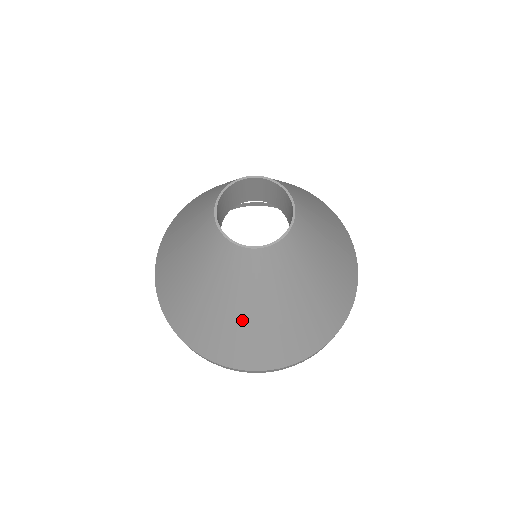
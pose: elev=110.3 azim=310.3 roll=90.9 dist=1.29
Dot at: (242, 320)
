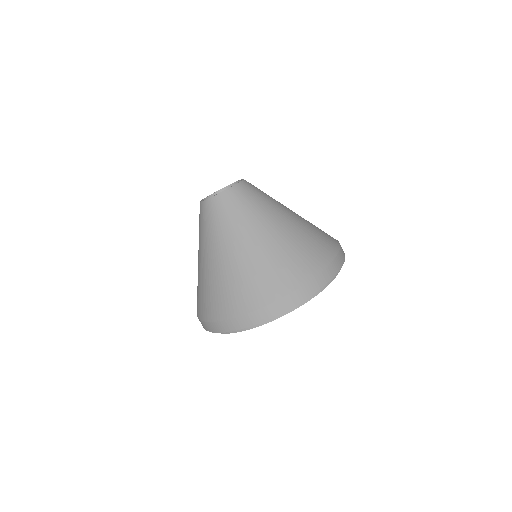
Dot at: (274, 234)
